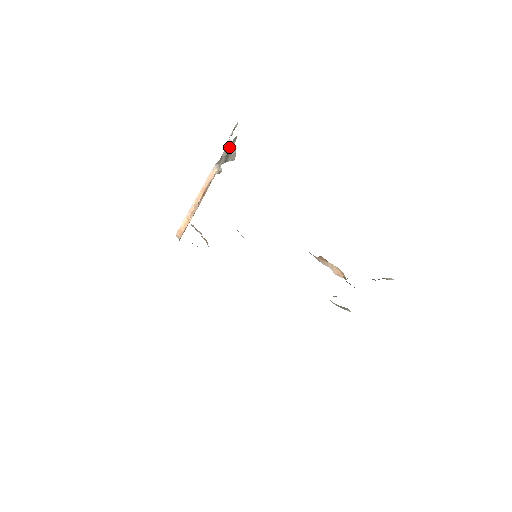
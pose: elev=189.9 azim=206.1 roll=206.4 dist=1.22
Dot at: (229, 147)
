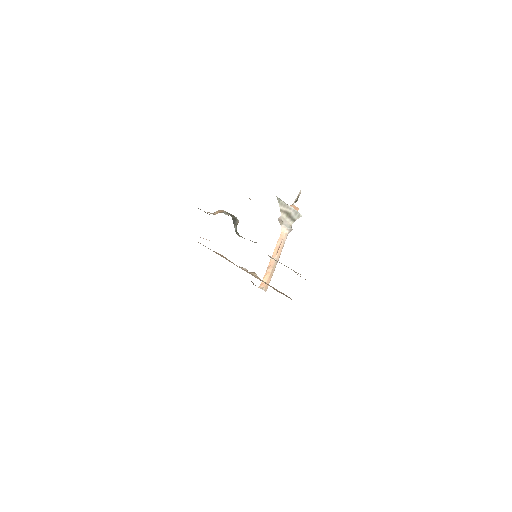
Dot at: (282, 208)
